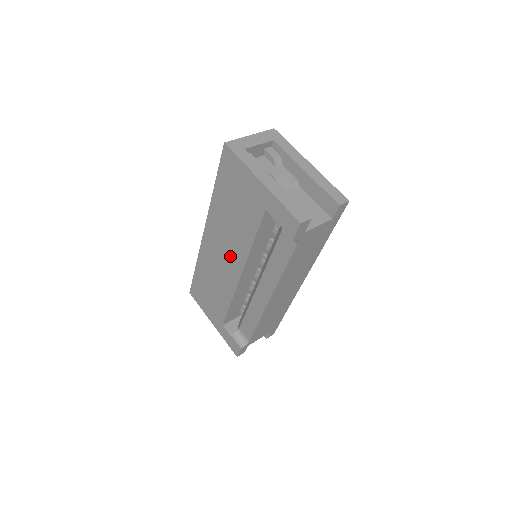
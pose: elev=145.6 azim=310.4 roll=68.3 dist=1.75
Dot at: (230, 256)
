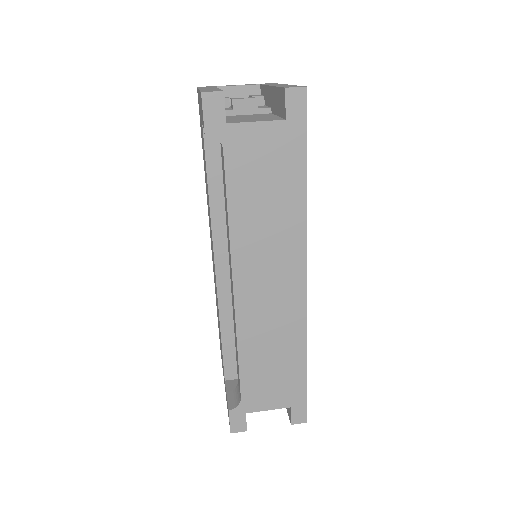
Dot at: occluded
